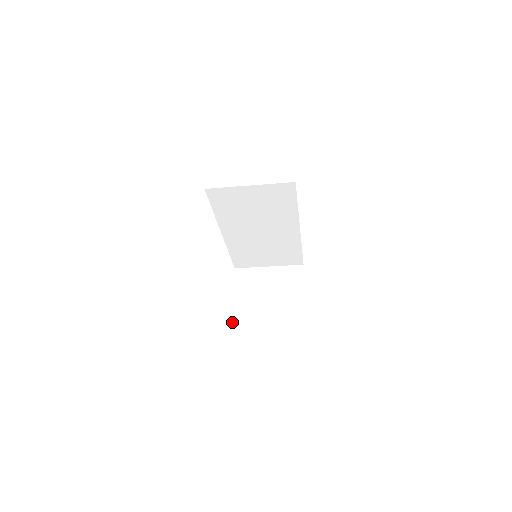
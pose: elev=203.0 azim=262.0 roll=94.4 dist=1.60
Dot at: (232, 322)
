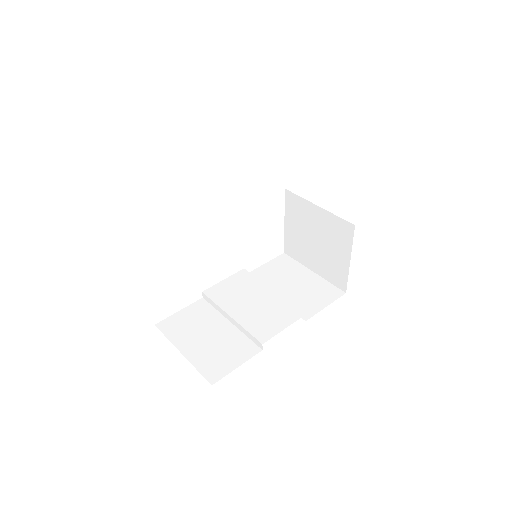
Dot at: (284, 247)
